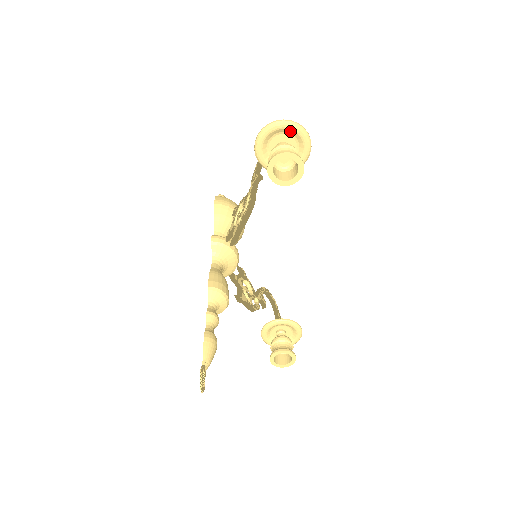
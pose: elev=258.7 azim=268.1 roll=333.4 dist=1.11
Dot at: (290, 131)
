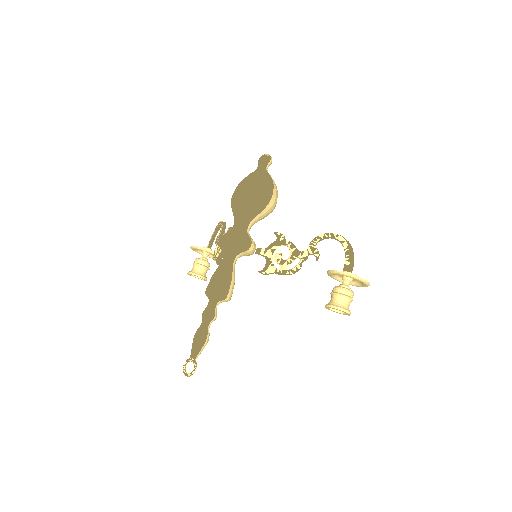
Dot at: (362, 283)
